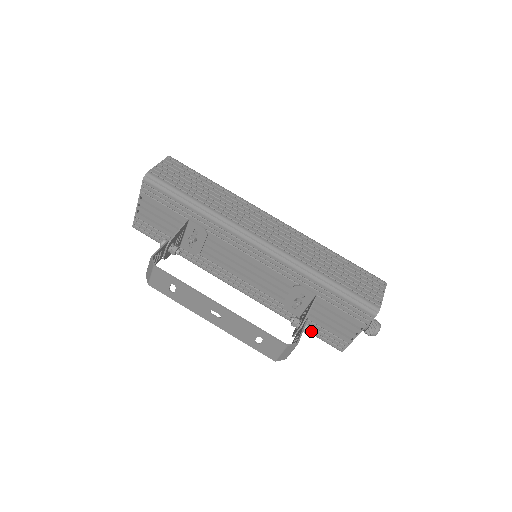
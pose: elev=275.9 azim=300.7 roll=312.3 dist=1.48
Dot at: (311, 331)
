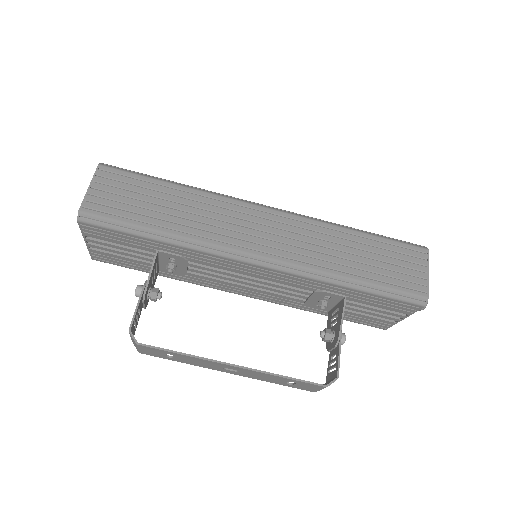
Dot at: (344, 319)
